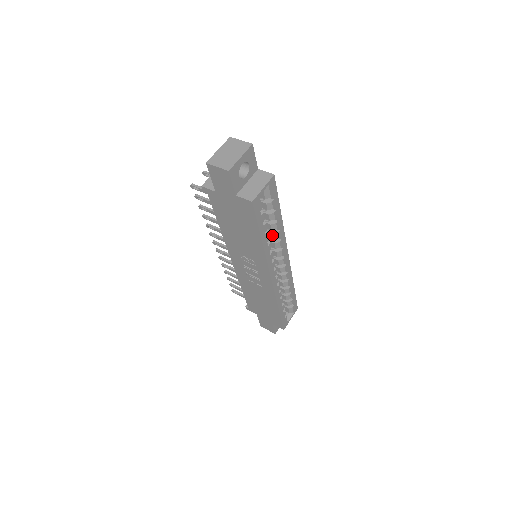
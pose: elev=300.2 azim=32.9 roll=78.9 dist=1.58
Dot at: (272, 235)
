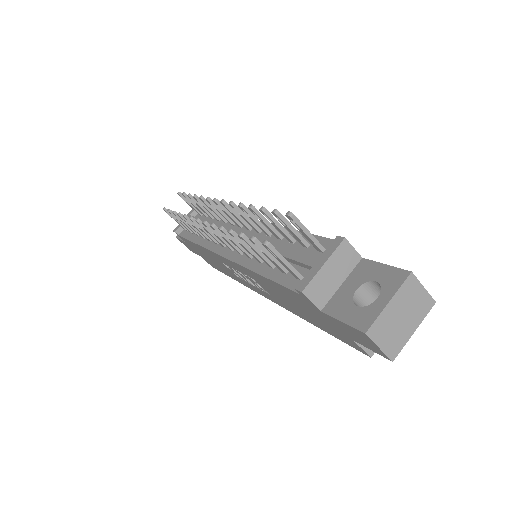
Dot at: occluded
